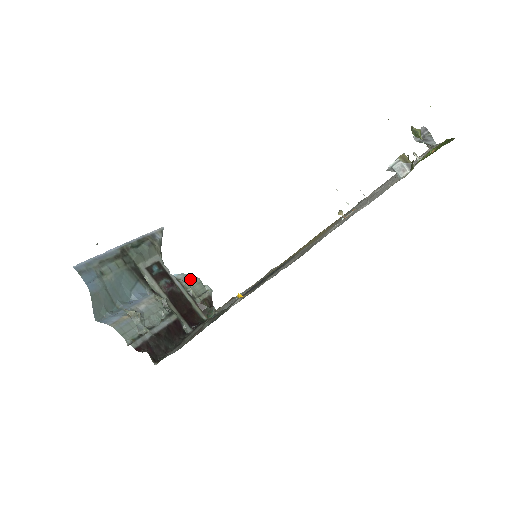
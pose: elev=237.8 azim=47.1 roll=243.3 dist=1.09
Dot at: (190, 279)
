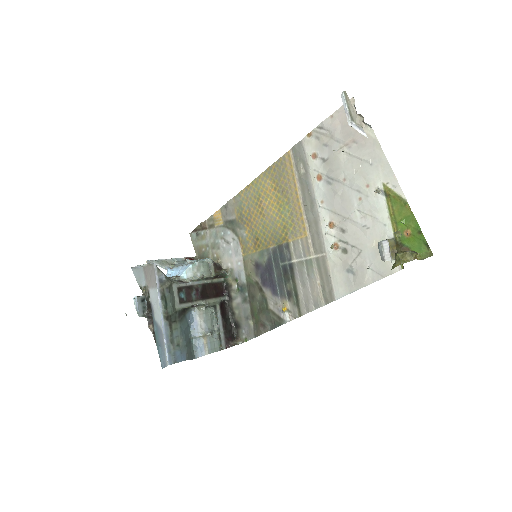
Dot at: (196, 270)
